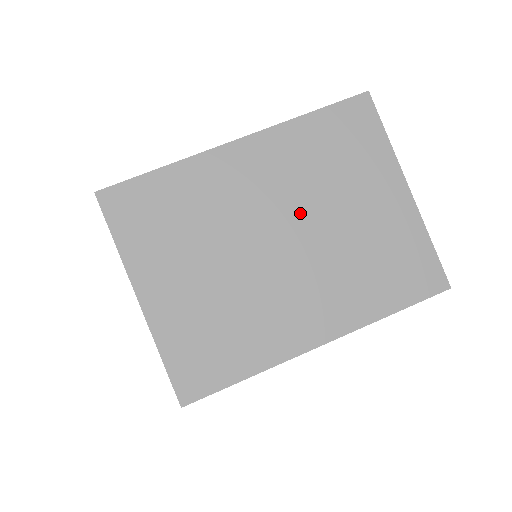
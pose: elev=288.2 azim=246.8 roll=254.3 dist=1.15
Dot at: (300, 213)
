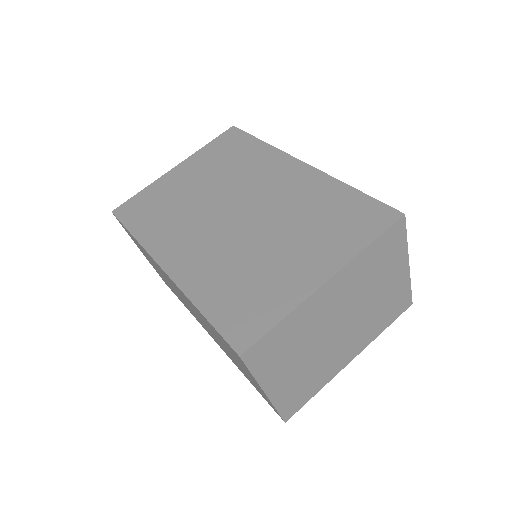
Dot at: (354, 305)
